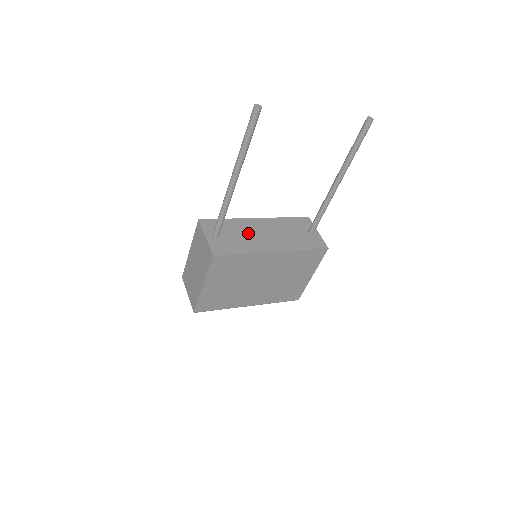
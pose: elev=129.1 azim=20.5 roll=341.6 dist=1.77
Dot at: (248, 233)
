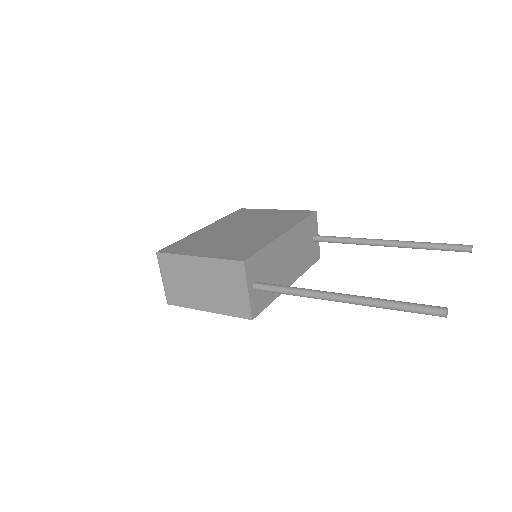
Dot at: (277, 265)
